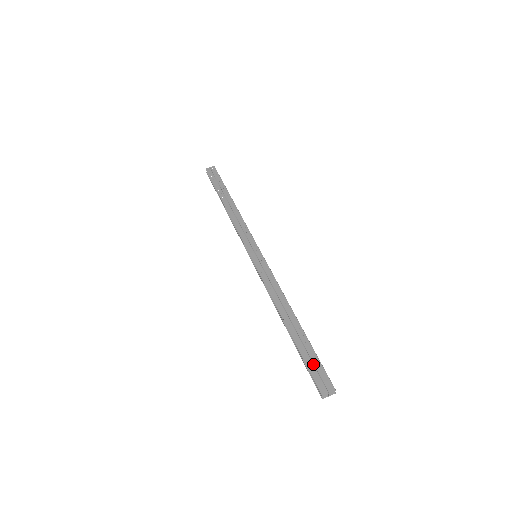
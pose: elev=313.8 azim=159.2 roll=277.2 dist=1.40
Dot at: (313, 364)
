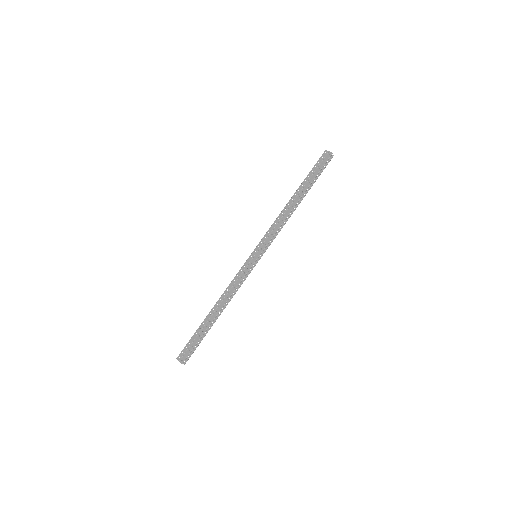
Dot at: (191, 343)
